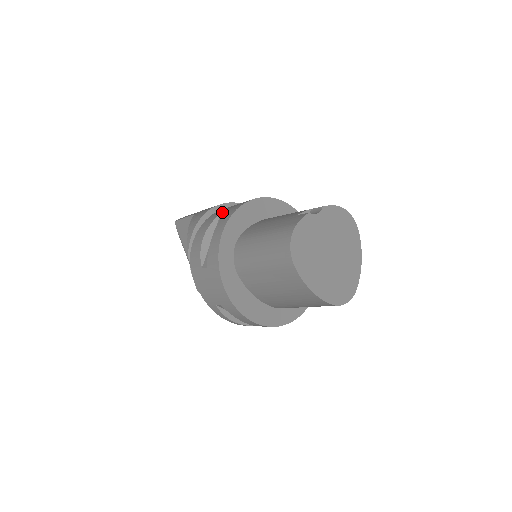
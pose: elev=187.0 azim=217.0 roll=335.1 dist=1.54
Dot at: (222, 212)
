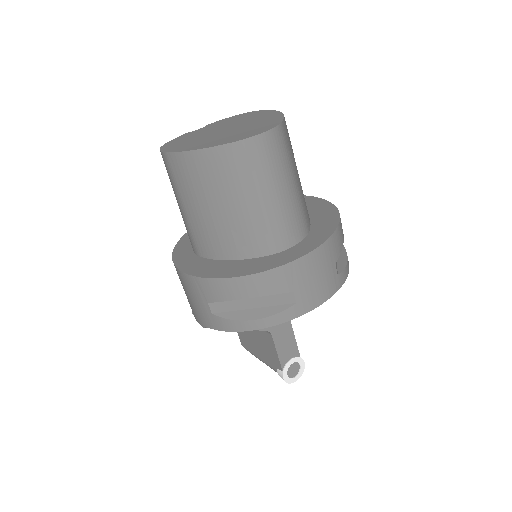
Dot at: occluded
